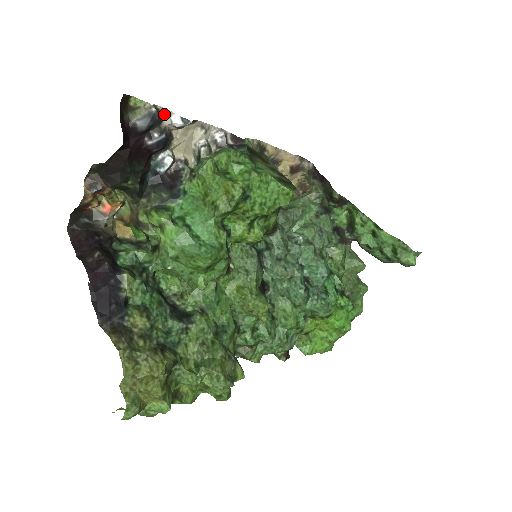
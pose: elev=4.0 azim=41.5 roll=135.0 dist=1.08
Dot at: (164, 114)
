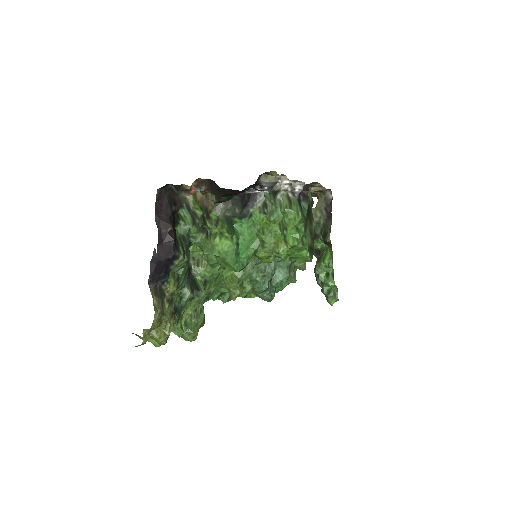
Dot at: (282, 176)
